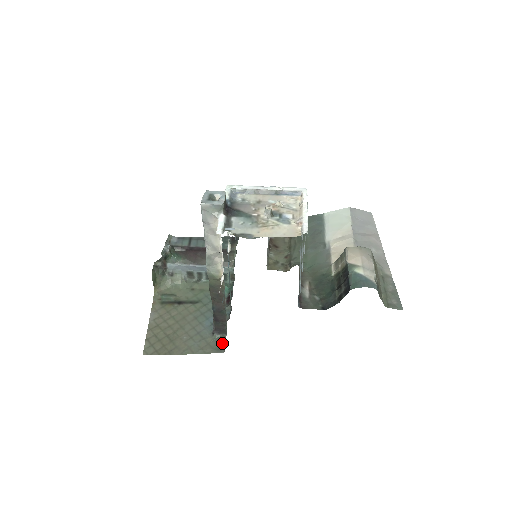
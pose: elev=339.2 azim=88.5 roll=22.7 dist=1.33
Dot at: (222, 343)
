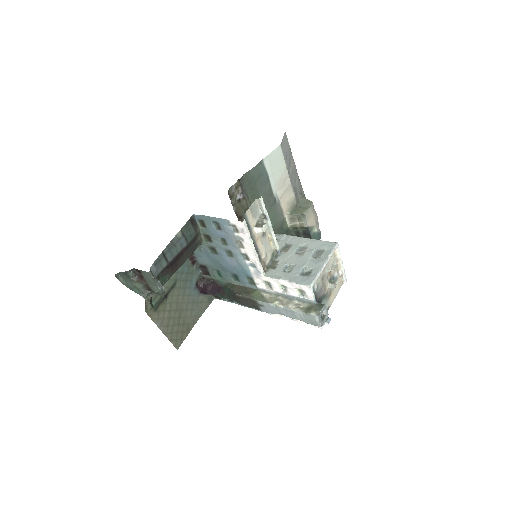
Dot at: (210, 295)
